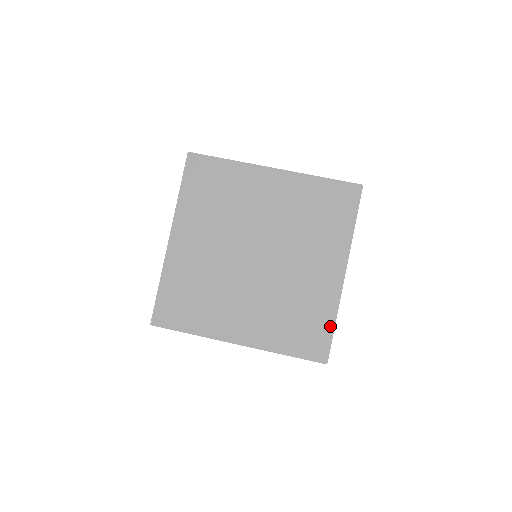
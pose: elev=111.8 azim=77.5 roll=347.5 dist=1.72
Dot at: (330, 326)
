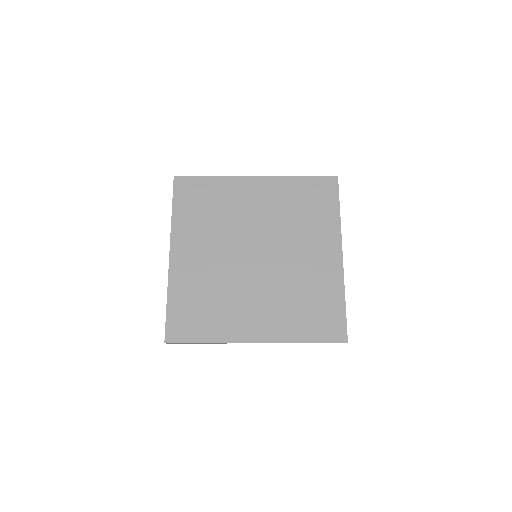
Dot at: (341, 305)
